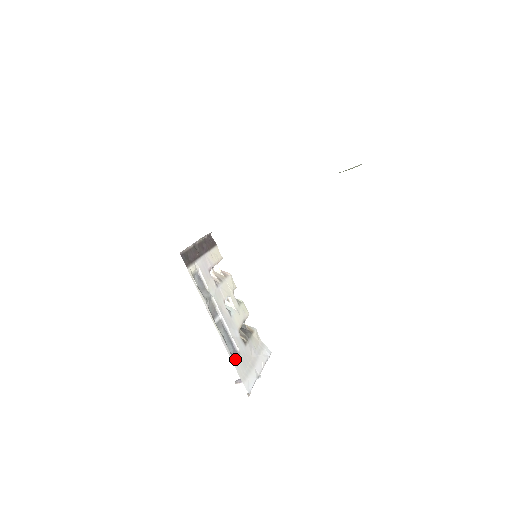
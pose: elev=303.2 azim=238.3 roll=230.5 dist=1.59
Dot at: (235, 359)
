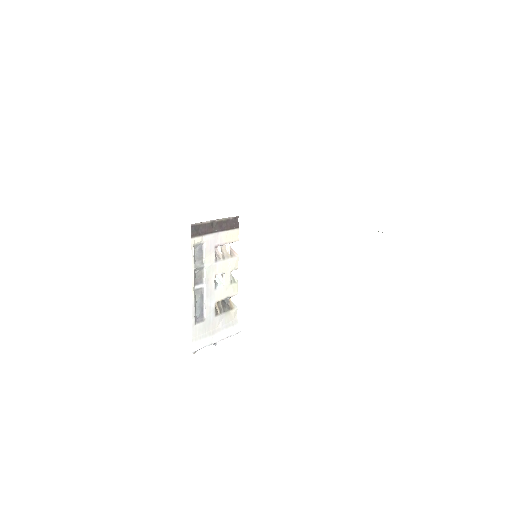
Dot at: (197, 322)
